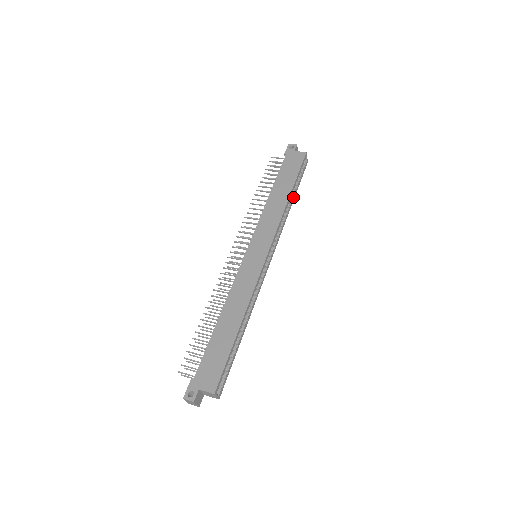
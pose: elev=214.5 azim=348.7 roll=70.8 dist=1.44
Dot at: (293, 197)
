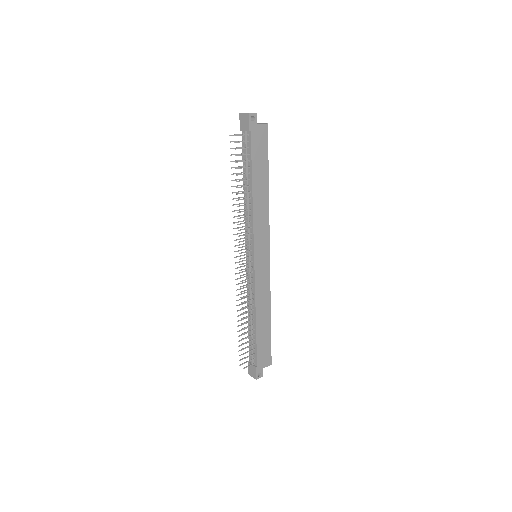
Dot at: occluded
